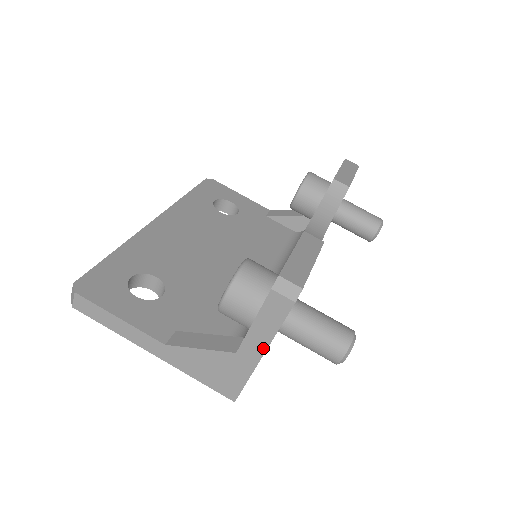
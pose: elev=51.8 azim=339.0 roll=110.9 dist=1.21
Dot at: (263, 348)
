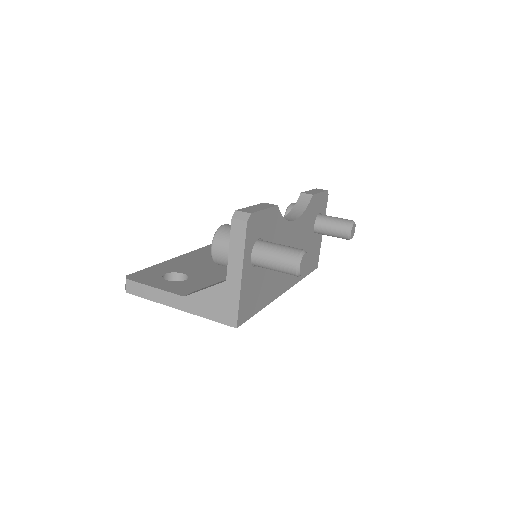
Dot at: (240, 268)
